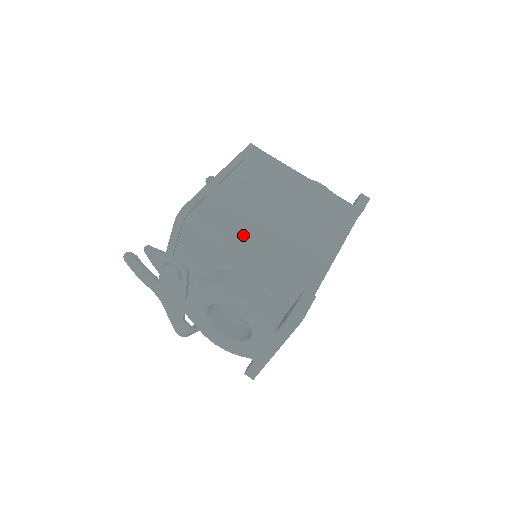
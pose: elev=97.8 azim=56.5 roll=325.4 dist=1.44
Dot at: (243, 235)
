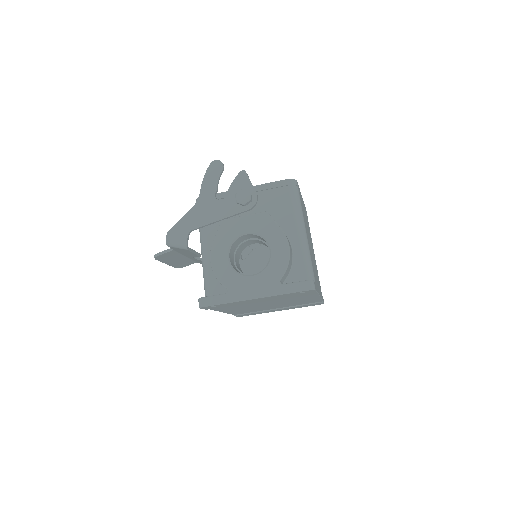
Dot at: occluded
